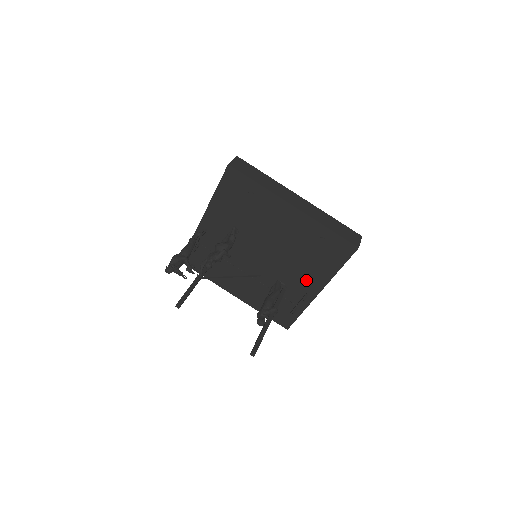
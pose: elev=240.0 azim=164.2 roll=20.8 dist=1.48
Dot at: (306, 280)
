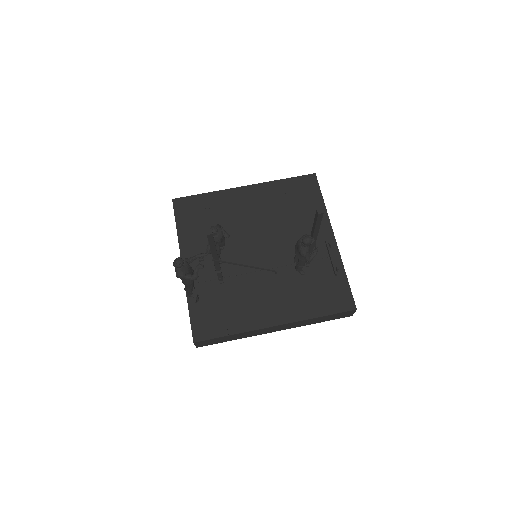
Dot at: occluded
